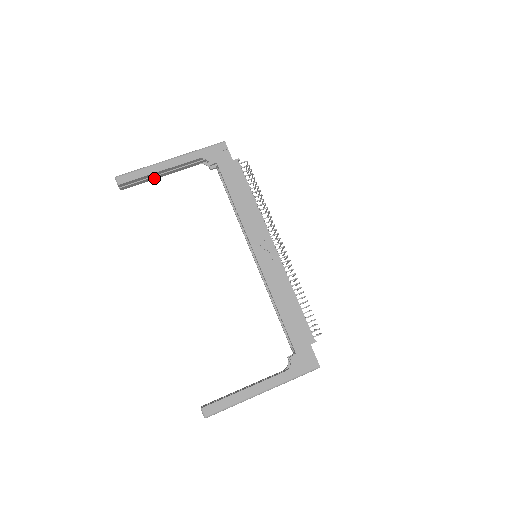
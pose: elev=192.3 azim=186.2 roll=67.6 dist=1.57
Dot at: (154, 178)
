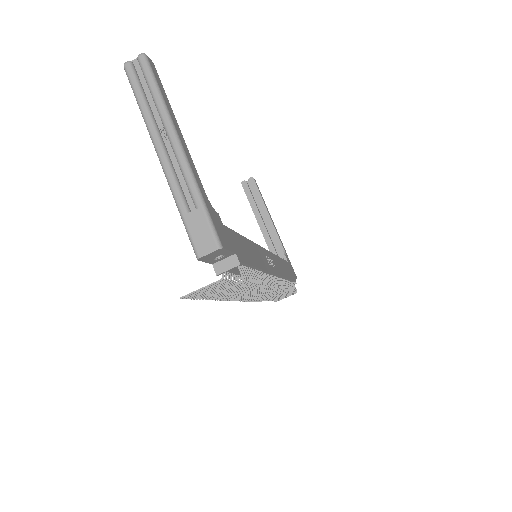
Dot at: (255, 212)
